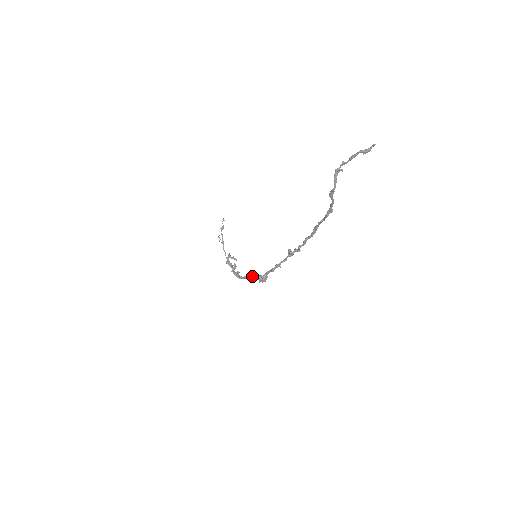
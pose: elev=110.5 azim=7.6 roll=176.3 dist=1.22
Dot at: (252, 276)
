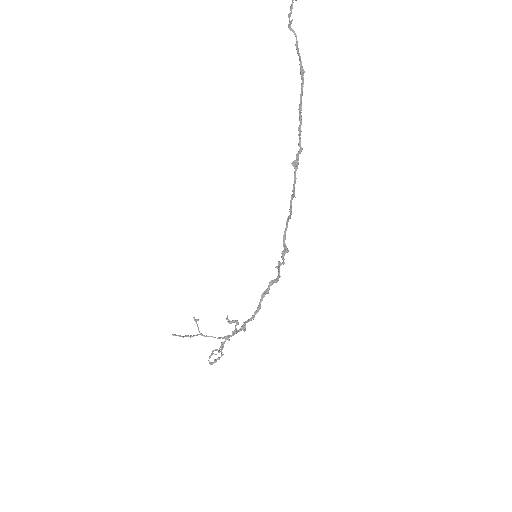
Dot at: (265, 294)
